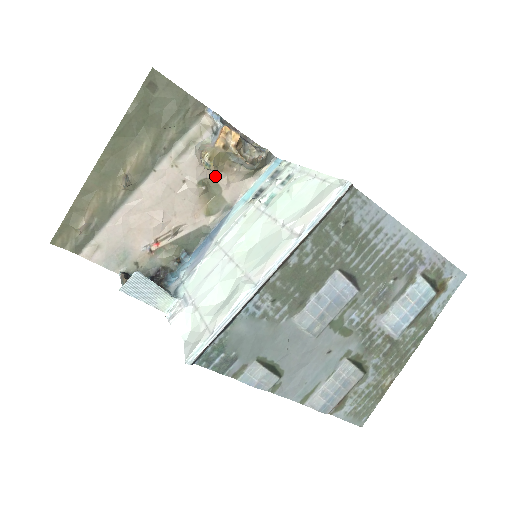
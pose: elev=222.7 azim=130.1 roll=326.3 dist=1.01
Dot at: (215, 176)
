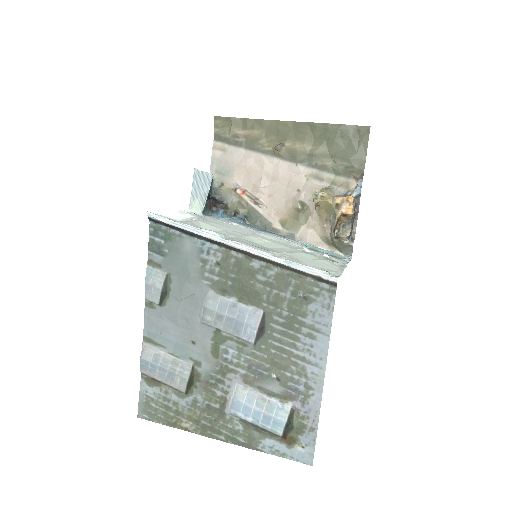
Dot at: (313, 213)
